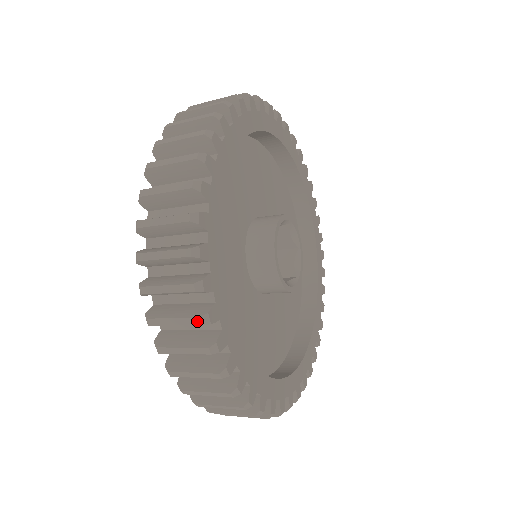
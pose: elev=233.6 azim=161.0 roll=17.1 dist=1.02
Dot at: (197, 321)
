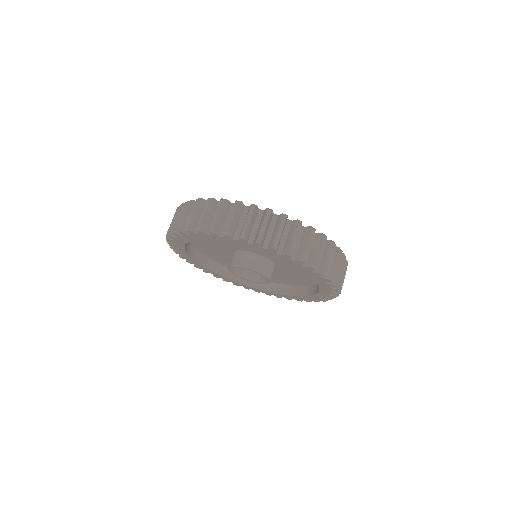
Dot at: (221, 202)
